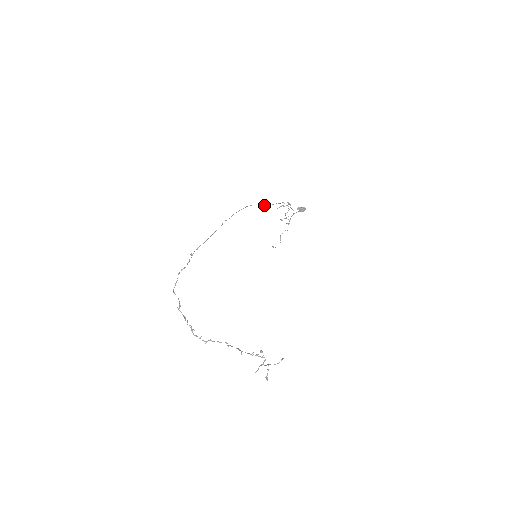
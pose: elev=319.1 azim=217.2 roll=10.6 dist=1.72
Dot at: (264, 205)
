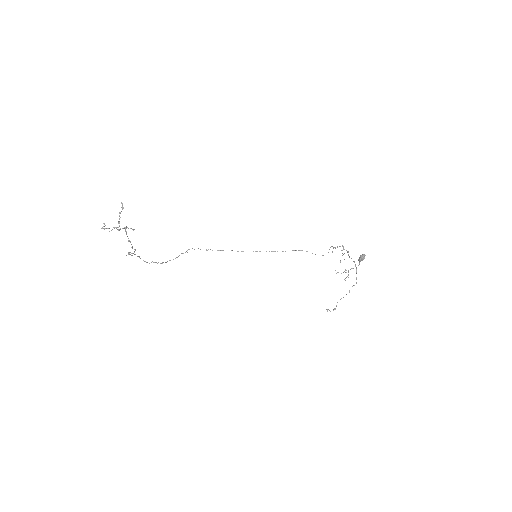
Dot at: occluded
